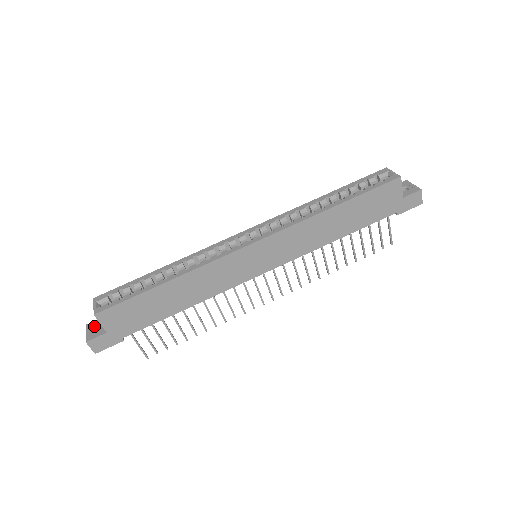
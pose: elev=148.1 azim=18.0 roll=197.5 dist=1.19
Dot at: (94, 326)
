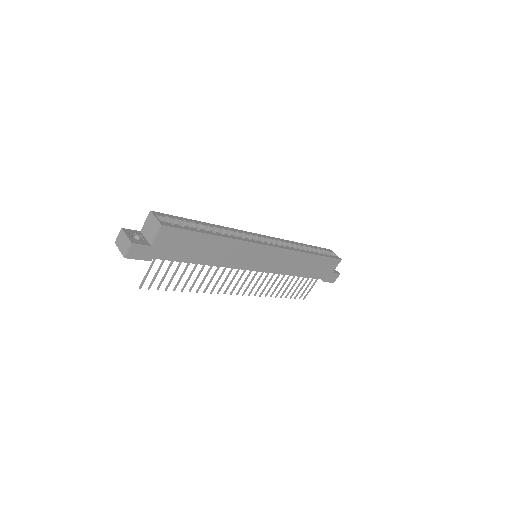
Dot at: (133, 234)
